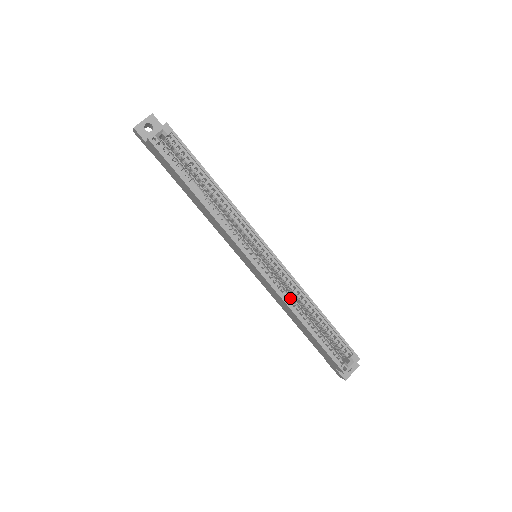
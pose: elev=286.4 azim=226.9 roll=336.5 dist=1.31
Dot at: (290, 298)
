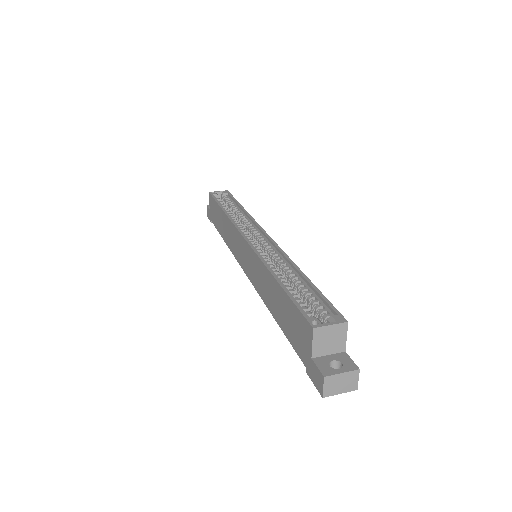
Dot at: (271, 264)
